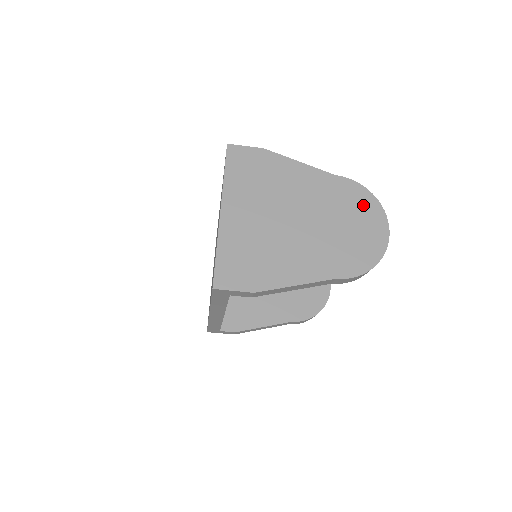
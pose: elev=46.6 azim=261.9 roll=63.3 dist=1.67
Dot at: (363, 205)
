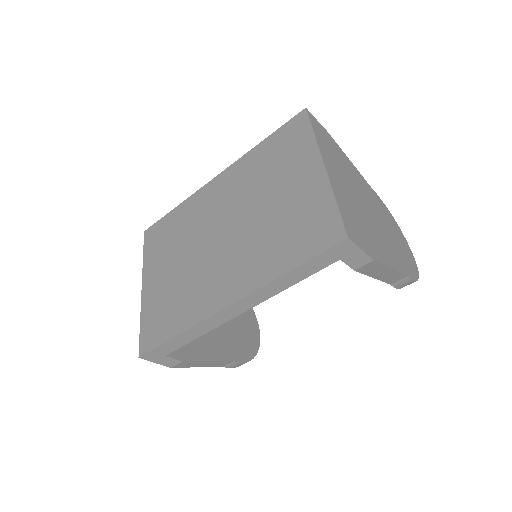
Dot at: (393, 223)
